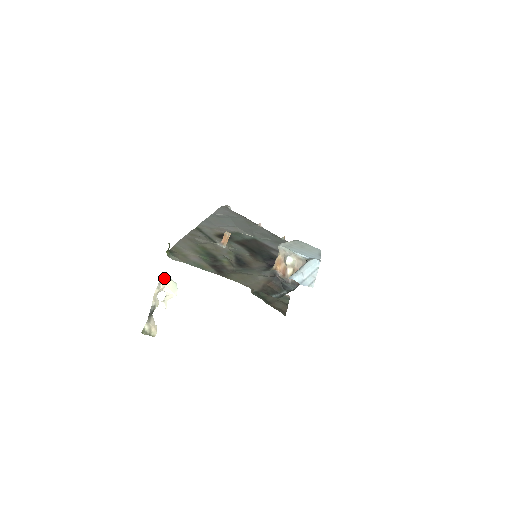
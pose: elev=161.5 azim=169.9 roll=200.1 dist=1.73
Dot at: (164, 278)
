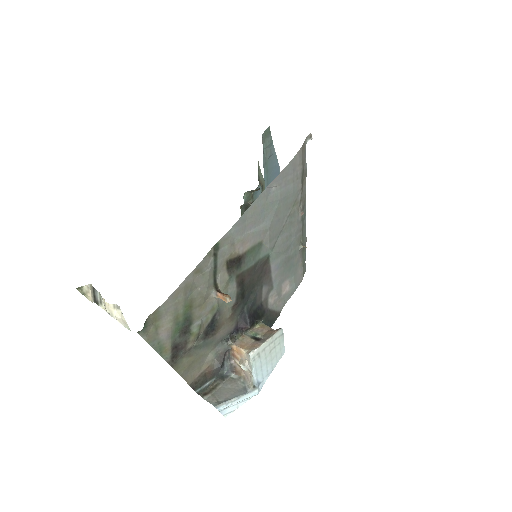
Dot at: occluded
